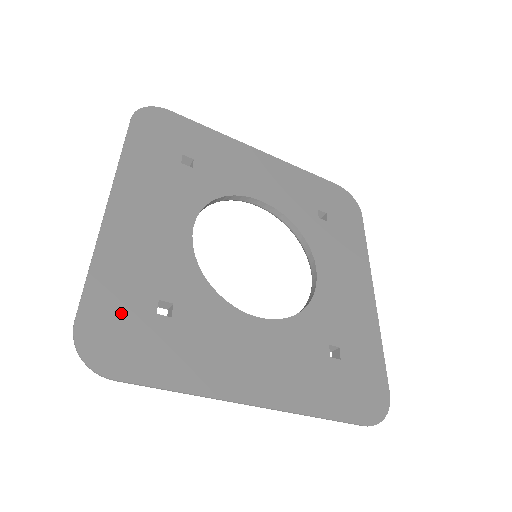
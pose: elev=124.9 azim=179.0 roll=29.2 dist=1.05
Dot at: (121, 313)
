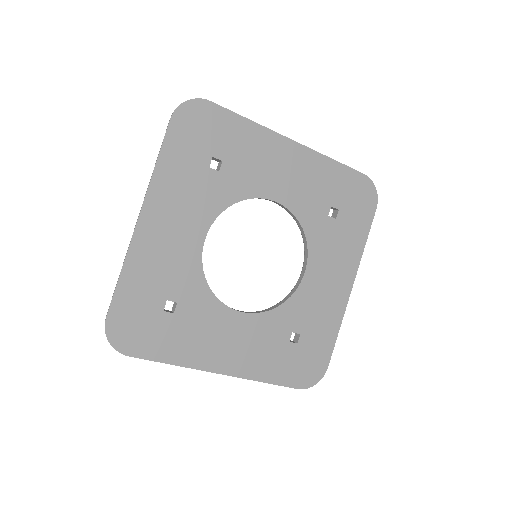
Dot at: (138, 311)
